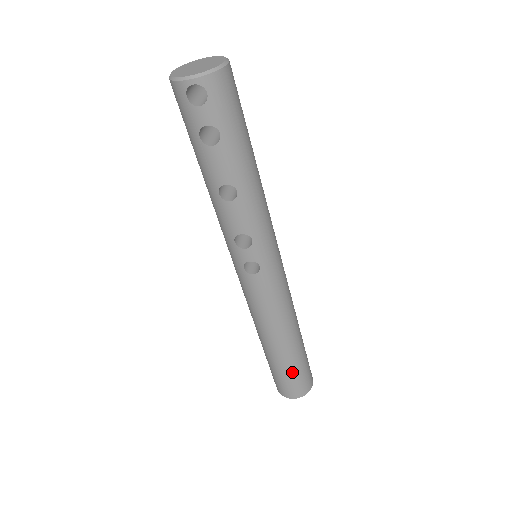
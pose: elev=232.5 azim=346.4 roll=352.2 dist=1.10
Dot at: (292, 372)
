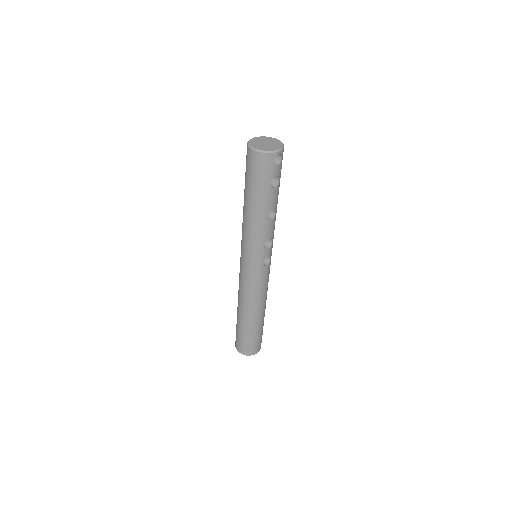
Dot at: (262, 331)
